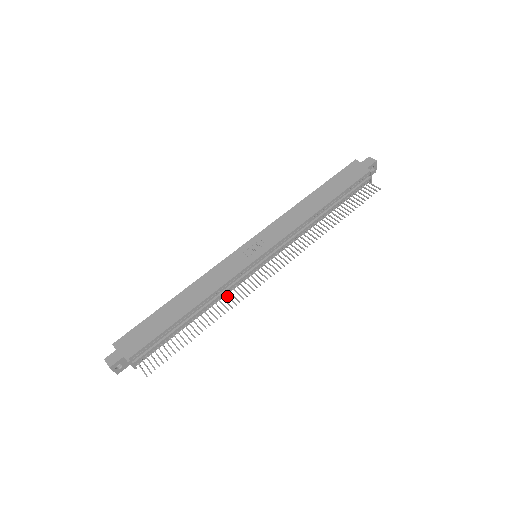
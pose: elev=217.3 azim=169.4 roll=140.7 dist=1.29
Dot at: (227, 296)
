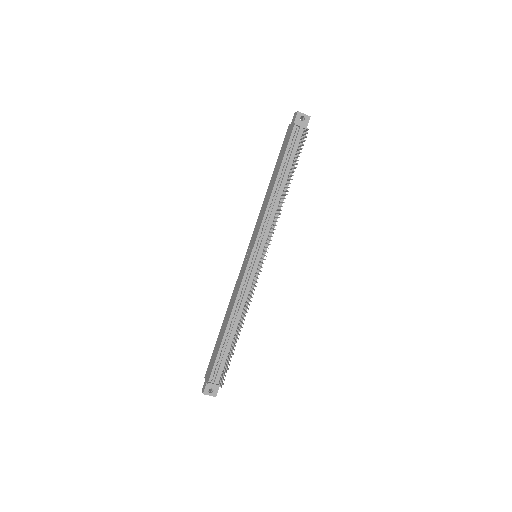
Dot at: (247, 299)
